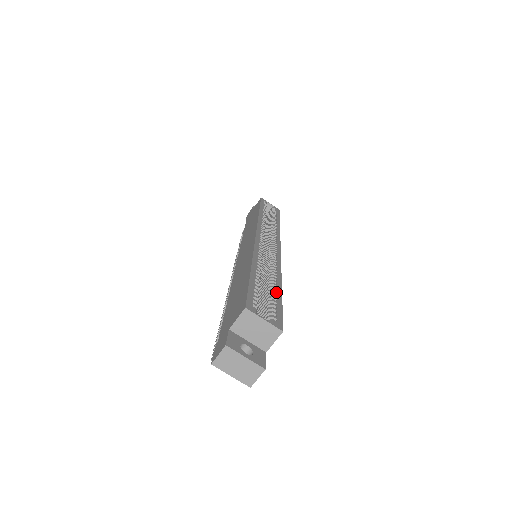
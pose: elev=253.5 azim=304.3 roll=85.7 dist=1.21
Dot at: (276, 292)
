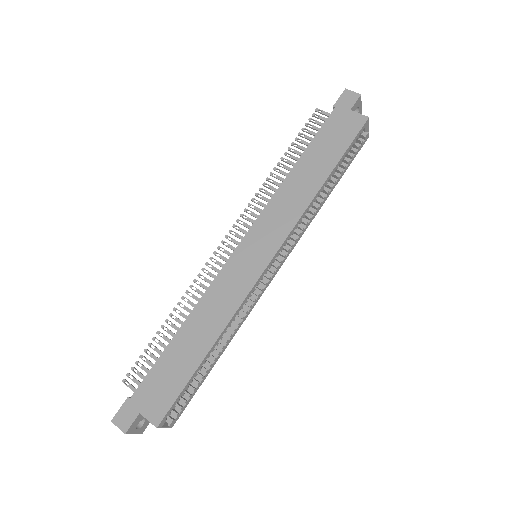
Dot at: (207, 373)
